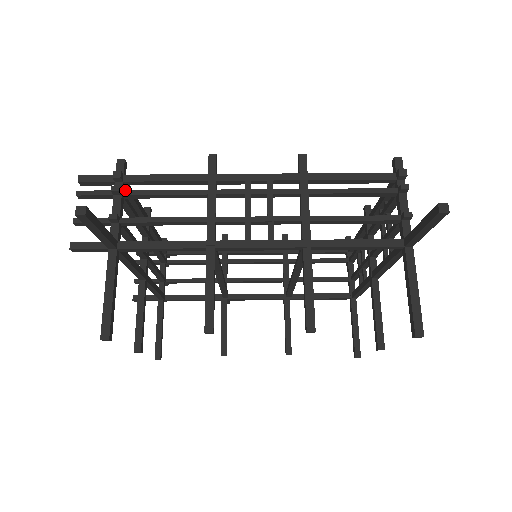
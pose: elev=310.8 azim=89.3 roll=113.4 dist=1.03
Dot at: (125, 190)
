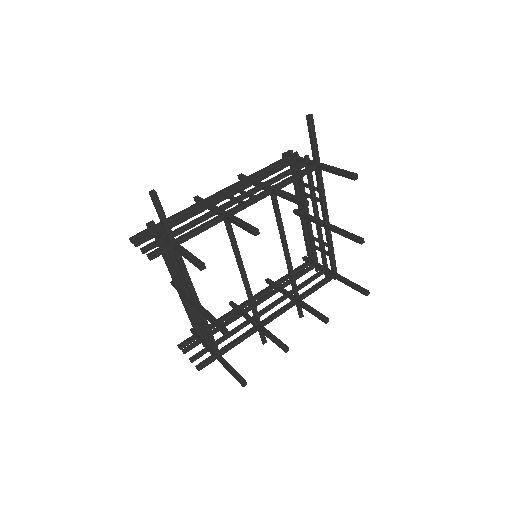
Dot at: (160, 227)
